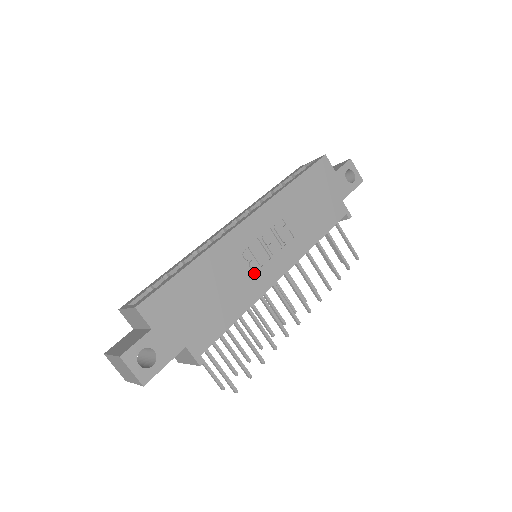
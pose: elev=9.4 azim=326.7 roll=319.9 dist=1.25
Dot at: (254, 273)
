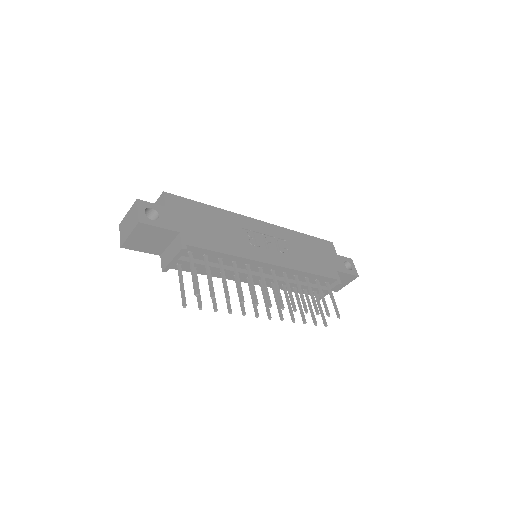
Dot at: (250, 245)
